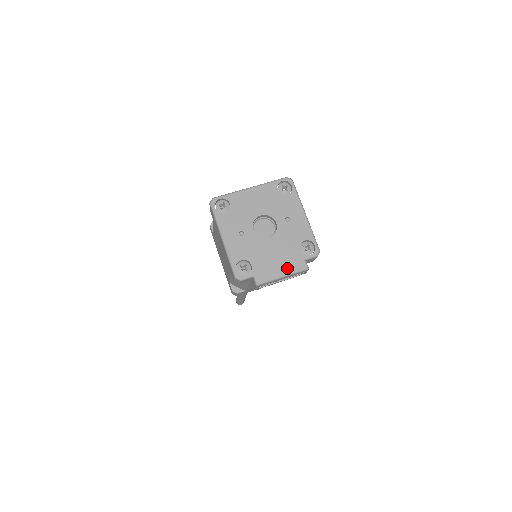
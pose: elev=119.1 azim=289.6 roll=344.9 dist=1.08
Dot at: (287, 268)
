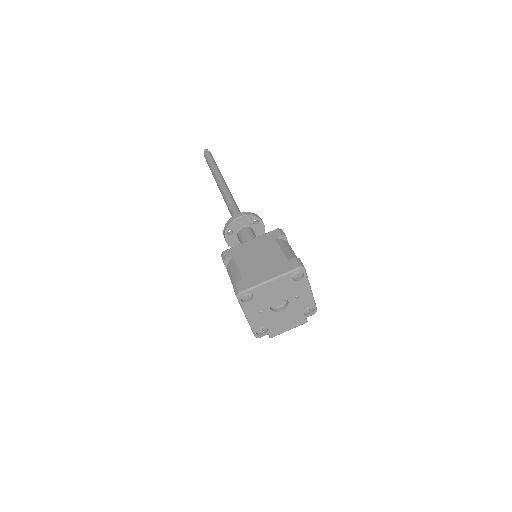
Dot at: (293, 326)
